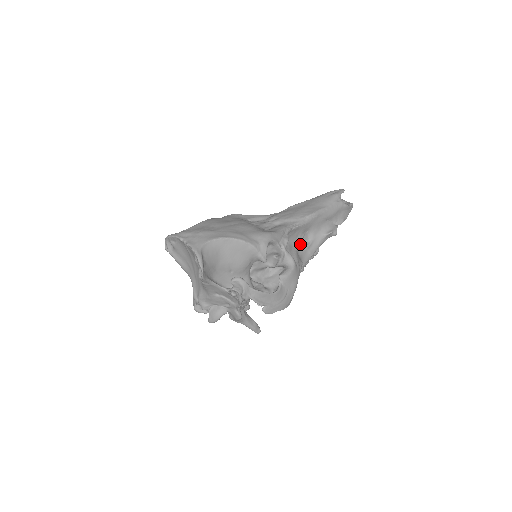
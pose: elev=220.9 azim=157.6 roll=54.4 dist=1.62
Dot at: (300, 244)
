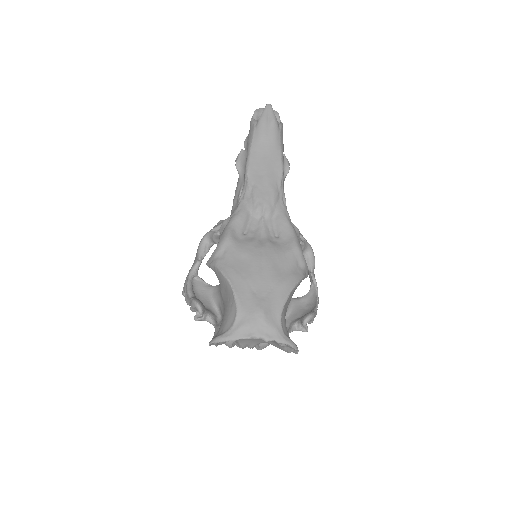
Dot at: occluded
